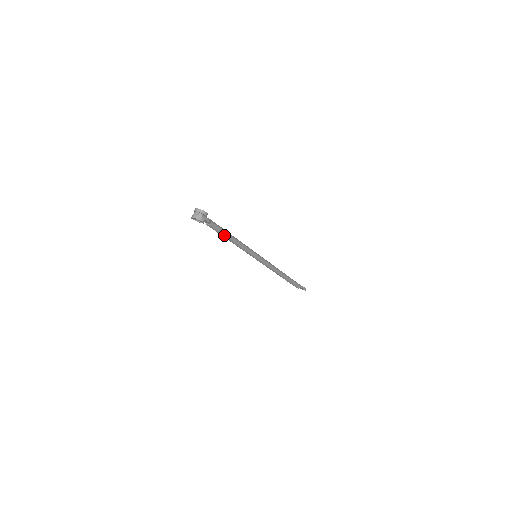
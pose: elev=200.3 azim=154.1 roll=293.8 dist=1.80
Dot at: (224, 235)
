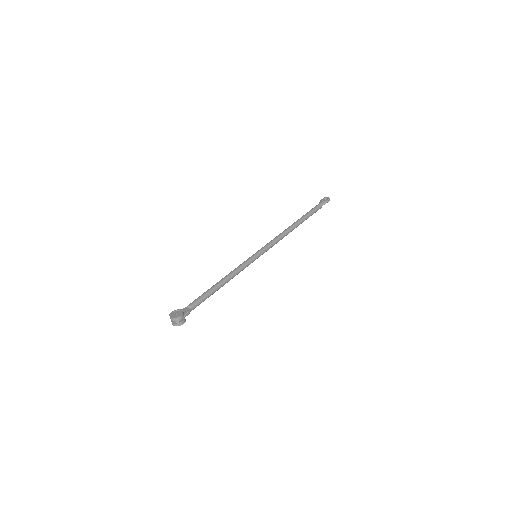
Dot at: (212, 294)
